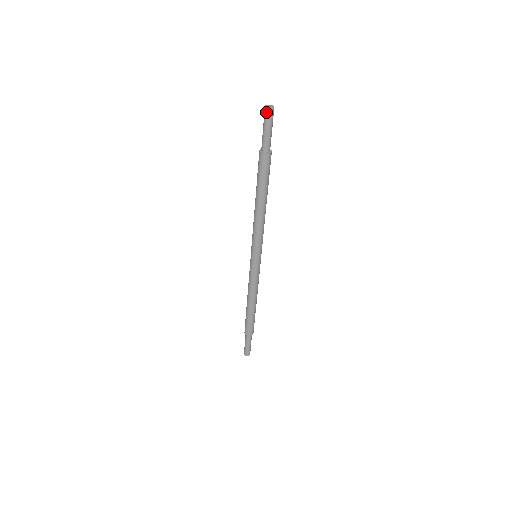
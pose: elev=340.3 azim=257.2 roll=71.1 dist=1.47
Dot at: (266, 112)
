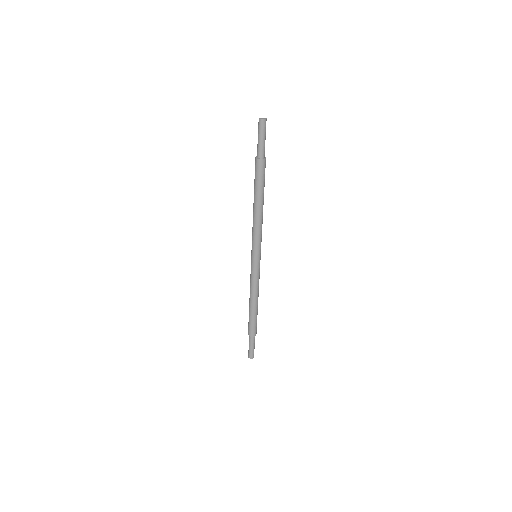
Dot at: (260, 123)
